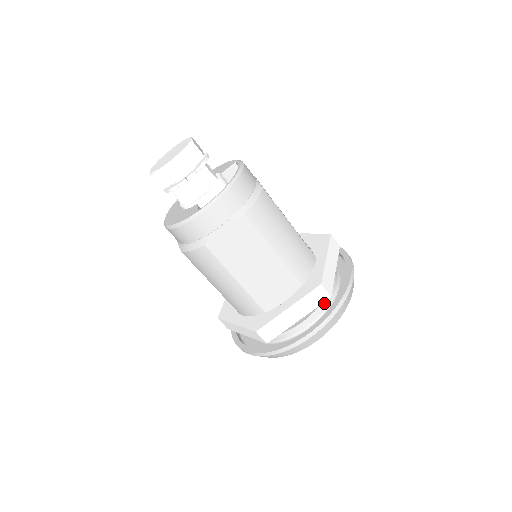
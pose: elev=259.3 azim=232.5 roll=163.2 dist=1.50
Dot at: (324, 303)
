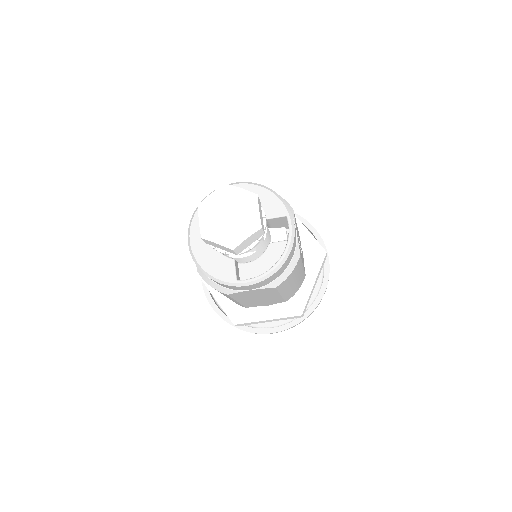
Dot at: occluded
